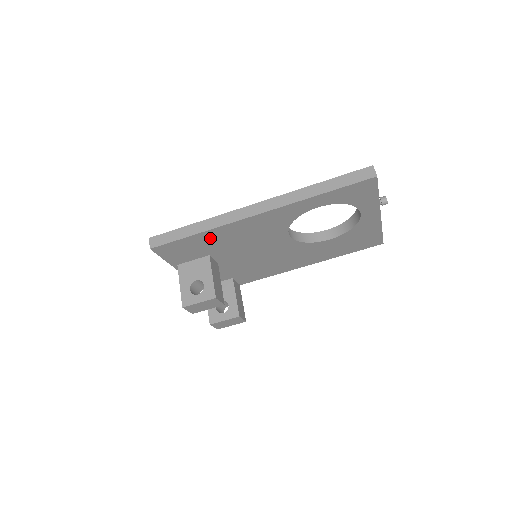
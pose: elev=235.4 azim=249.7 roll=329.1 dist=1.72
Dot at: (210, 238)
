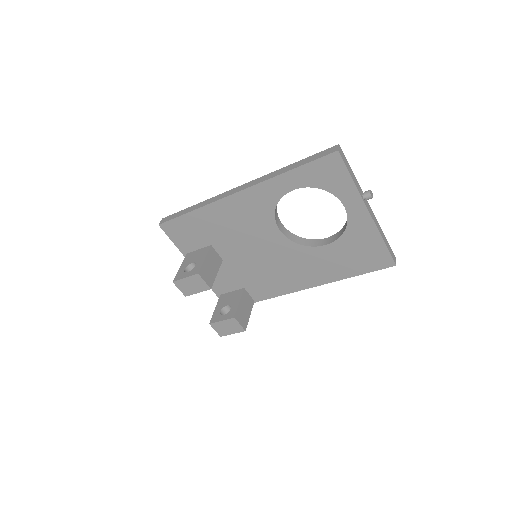
Dot at: (205, 219)
